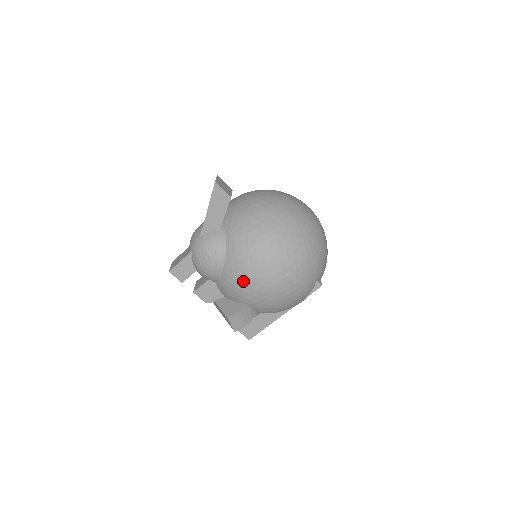
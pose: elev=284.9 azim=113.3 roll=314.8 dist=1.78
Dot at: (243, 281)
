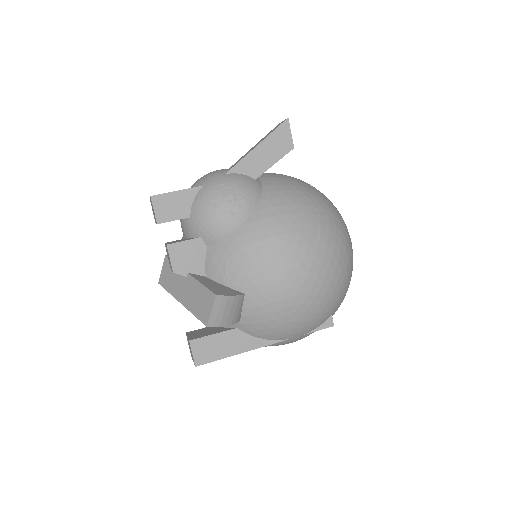
Dot at: (266, 251)
